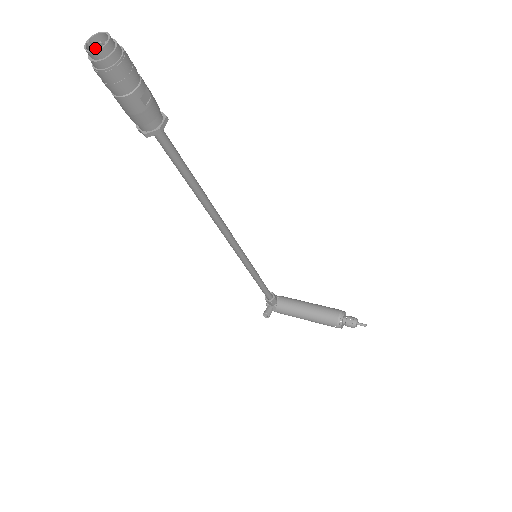
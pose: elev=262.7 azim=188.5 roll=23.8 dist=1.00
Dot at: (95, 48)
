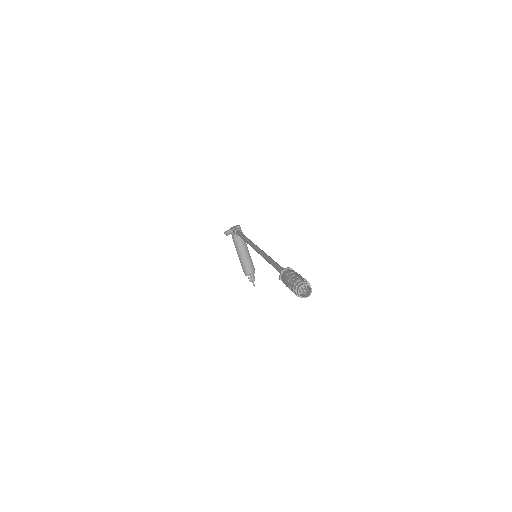
Dot at: (303, 283)
